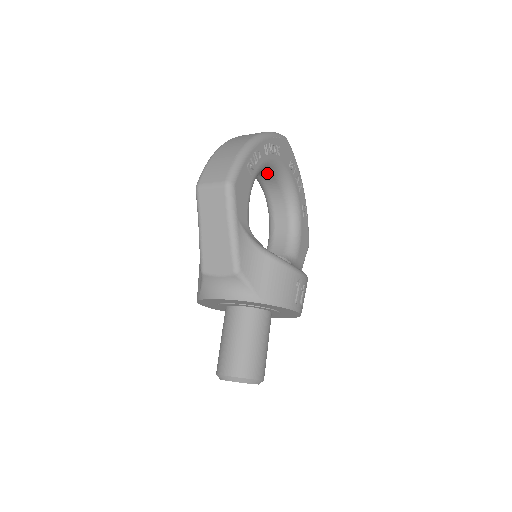
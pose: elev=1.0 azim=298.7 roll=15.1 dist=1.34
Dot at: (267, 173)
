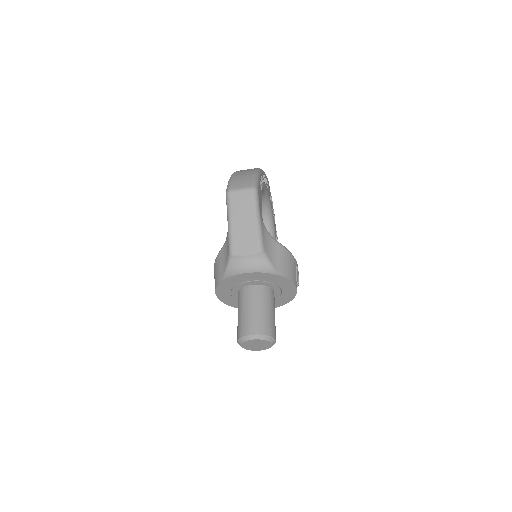
Dot at: occluded
